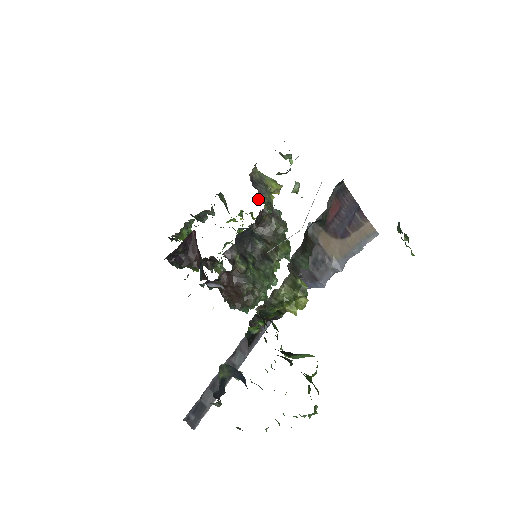
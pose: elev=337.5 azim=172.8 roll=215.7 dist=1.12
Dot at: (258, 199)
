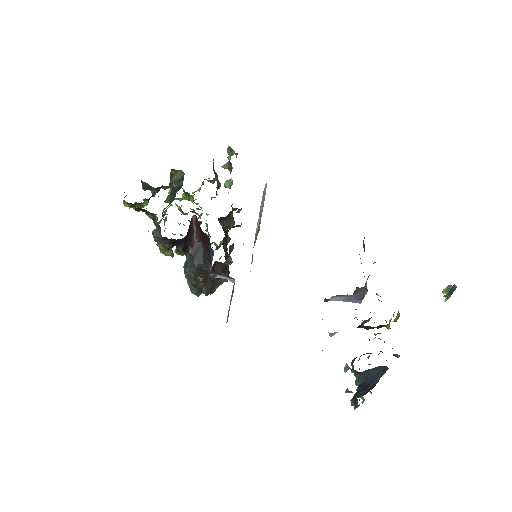
Dot at: occluded
